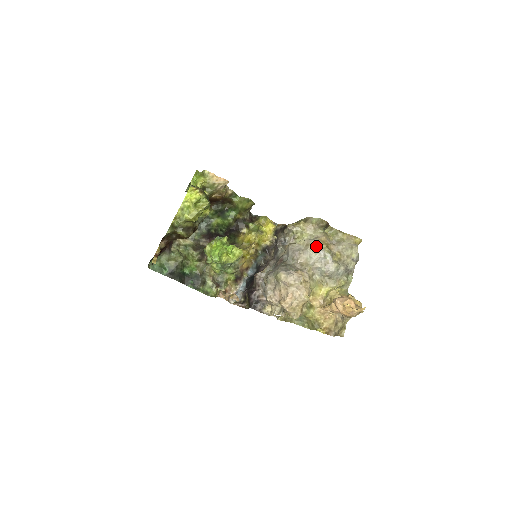
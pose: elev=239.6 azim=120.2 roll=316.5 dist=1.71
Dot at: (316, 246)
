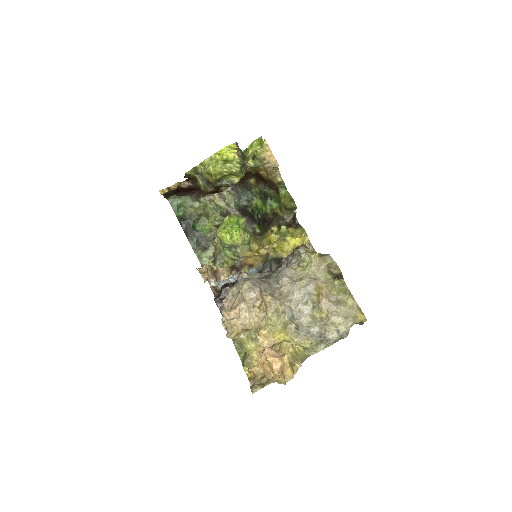
Dot at: (306, 285)
